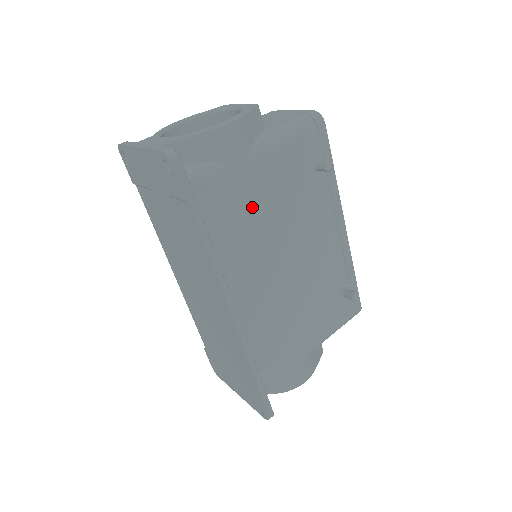
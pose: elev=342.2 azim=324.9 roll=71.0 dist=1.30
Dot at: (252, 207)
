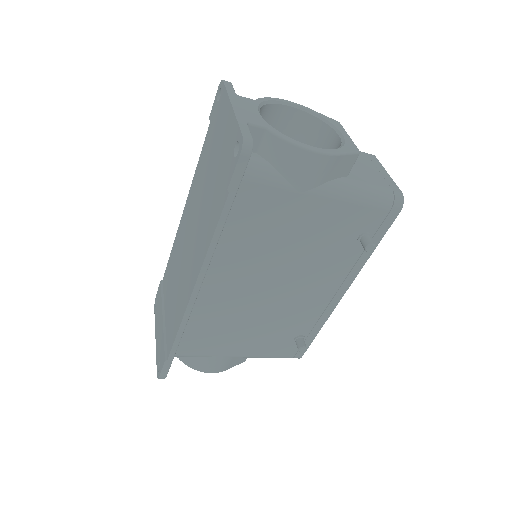
Dot at: (280, 229)
